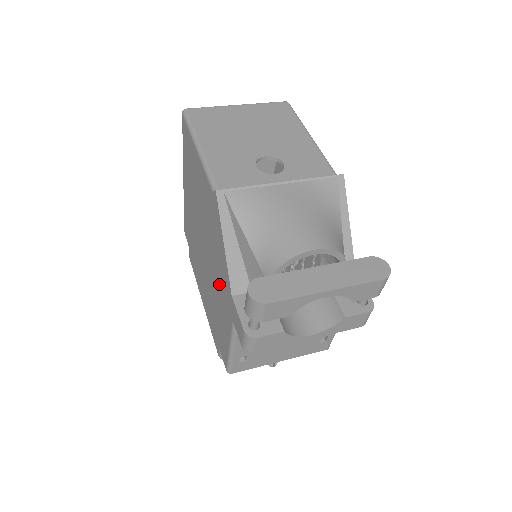
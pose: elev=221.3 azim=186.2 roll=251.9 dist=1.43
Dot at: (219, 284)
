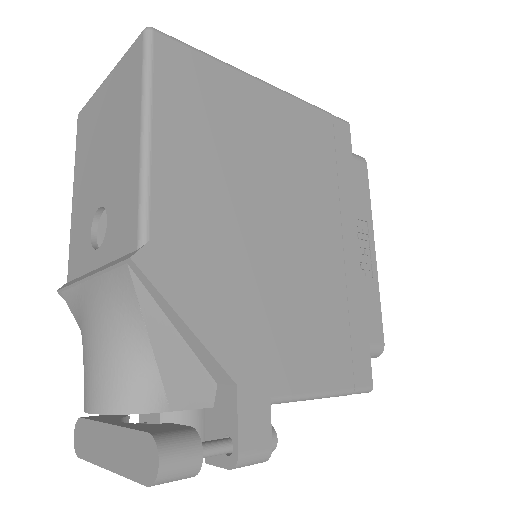
Dot at: occluded
